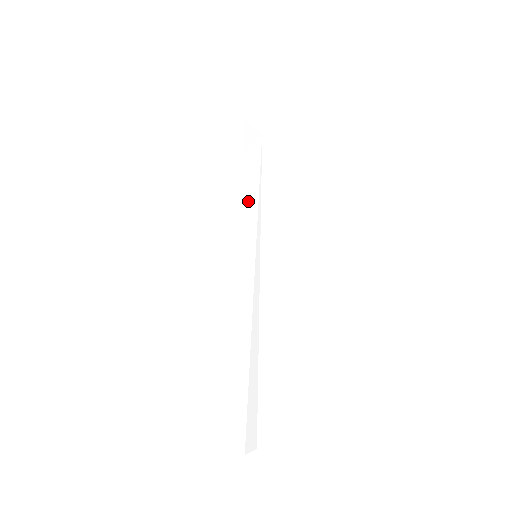
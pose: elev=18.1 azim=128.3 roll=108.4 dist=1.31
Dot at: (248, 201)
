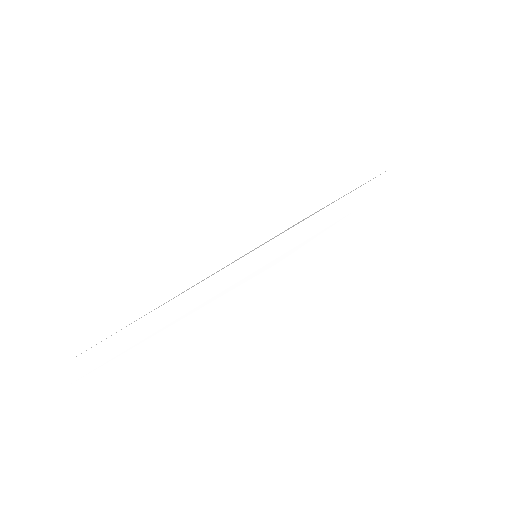
Dot at: (311, 213)
